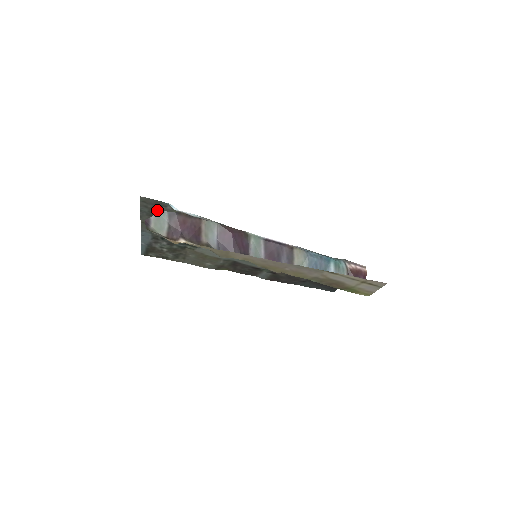
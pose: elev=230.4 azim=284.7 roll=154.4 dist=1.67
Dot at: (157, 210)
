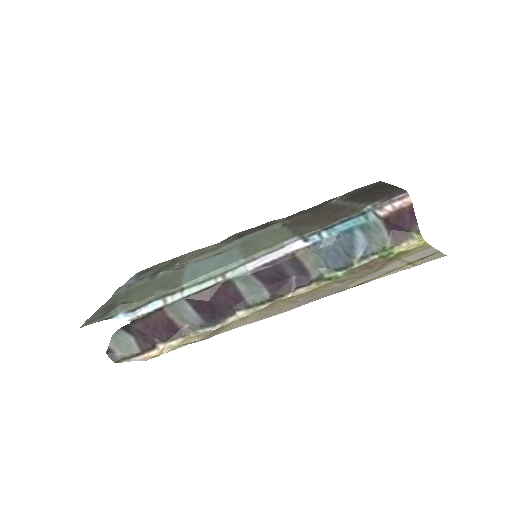
Dot at: (110, 309)
